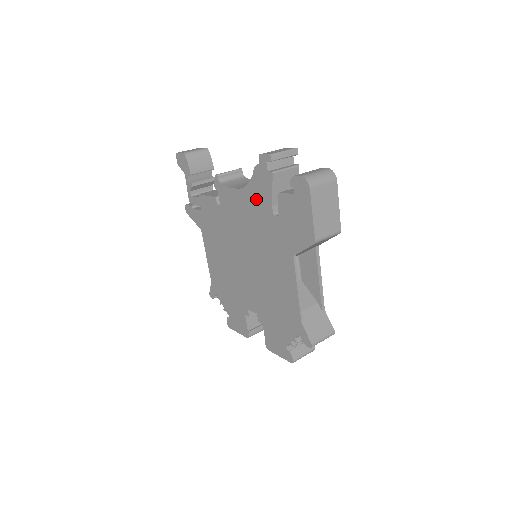
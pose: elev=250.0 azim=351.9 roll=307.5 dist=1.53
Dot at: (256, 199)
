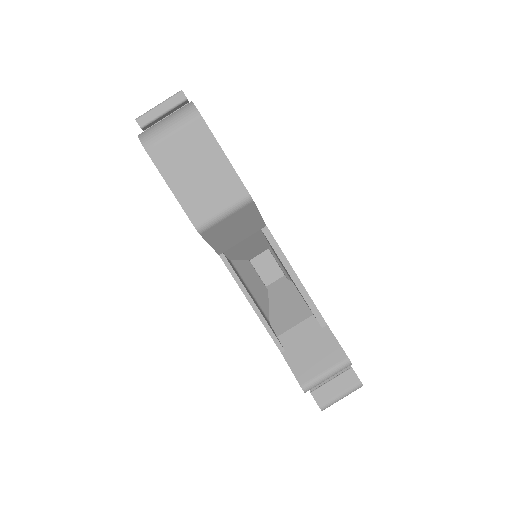
Dot at: occluded
